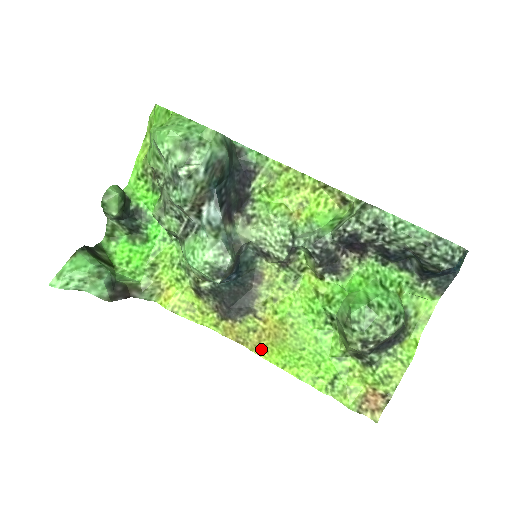
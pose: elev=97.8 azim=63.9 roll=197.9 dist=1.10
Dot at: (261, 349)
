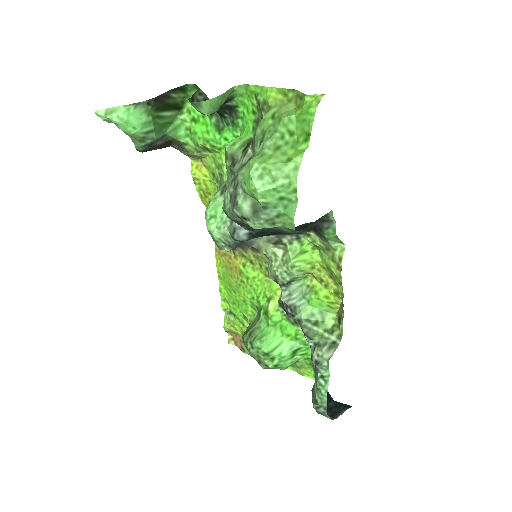
Dot at: (220, 257)
